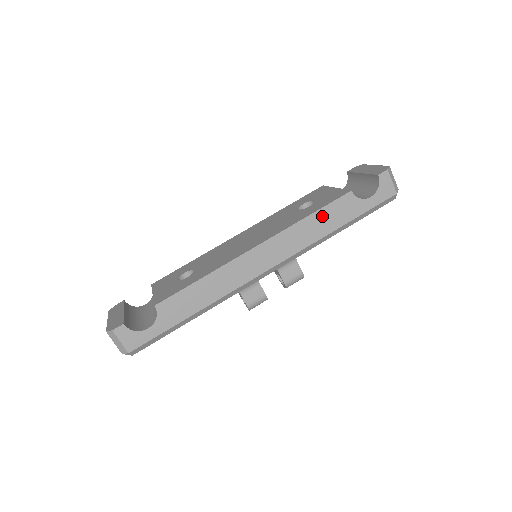
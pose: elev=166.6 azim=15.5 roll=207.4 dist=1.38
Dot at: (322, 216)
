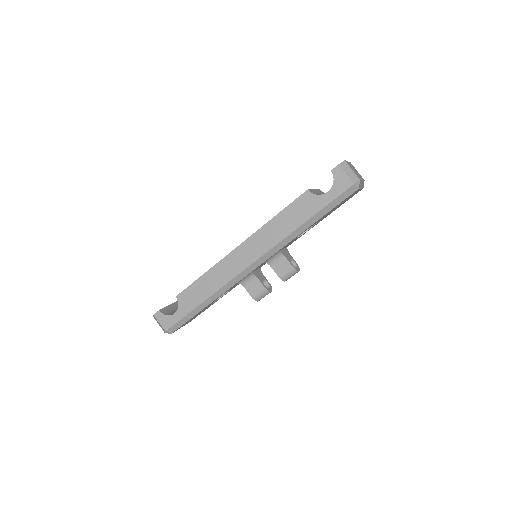
Dot at: (286, 215)
